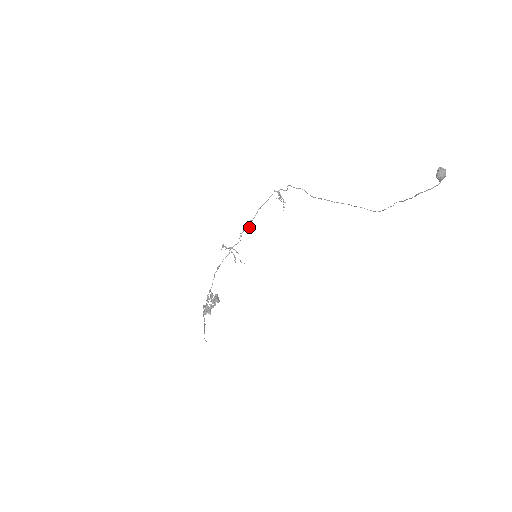
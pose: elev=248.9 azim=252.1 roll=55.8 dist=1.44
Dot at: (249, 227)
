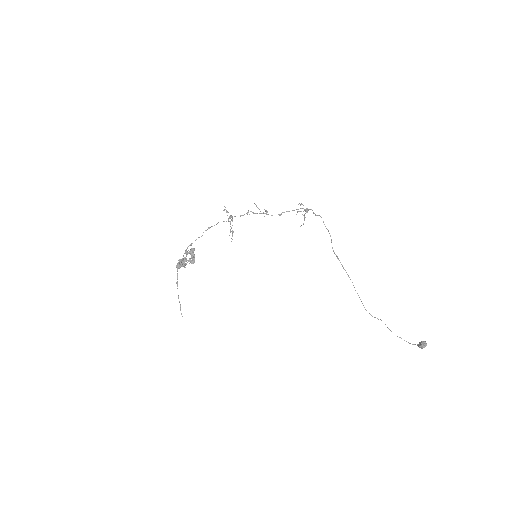
Dot at: (259, 209)
